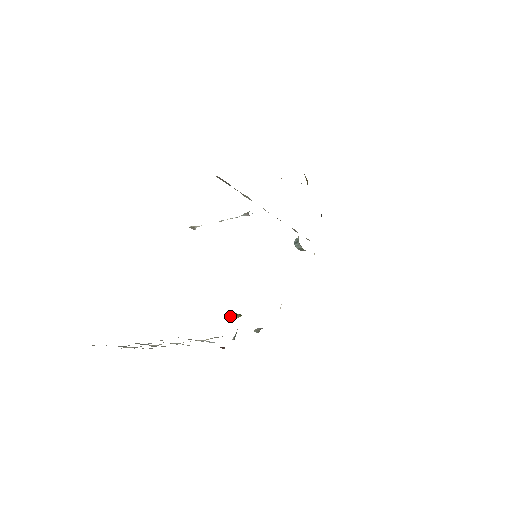
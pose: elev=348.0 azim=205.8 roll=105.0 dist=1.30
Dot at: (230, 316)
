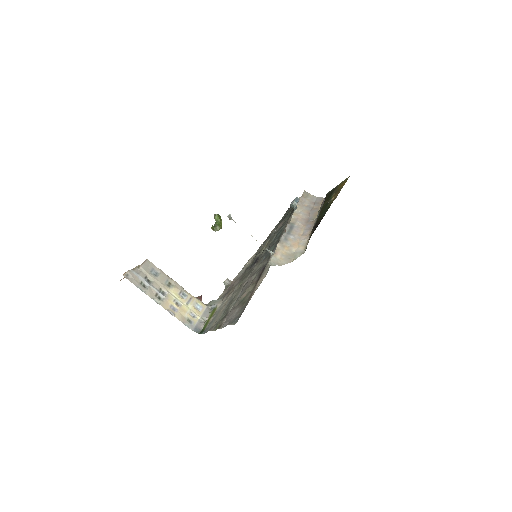
Dot at: (214, 218)
